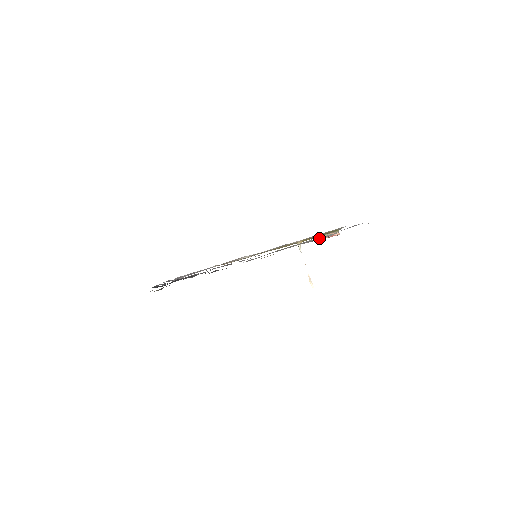
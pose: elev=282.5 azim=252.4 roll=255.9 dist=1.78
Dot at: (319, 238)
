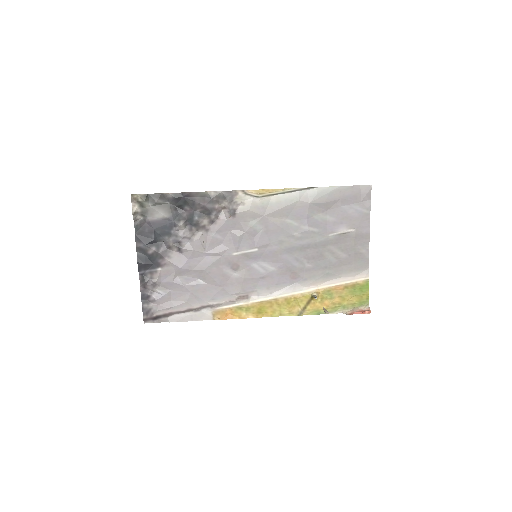
Dot at: (317, 191)
